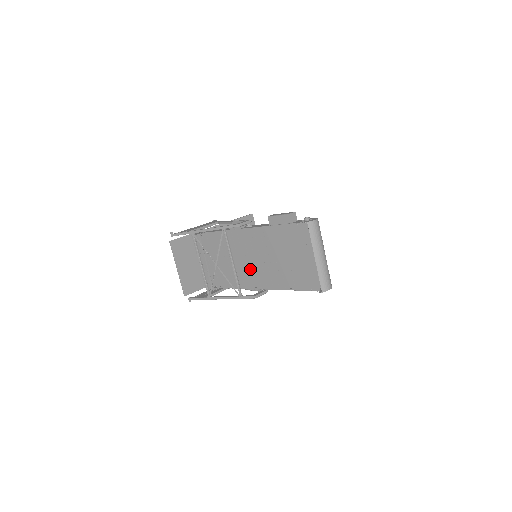
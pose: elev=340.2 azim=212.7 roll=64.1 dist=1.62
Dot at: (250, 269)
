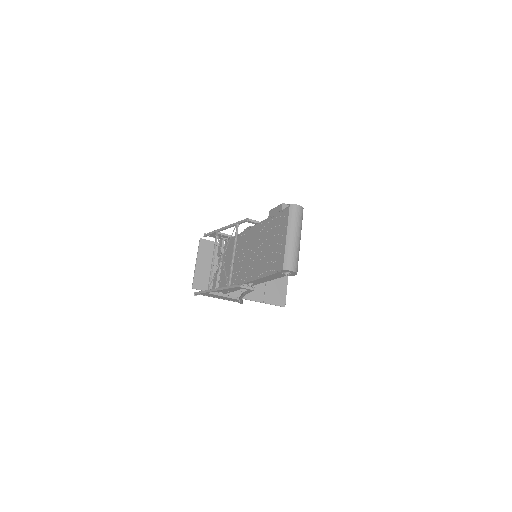
Dot at: (246, 264)
